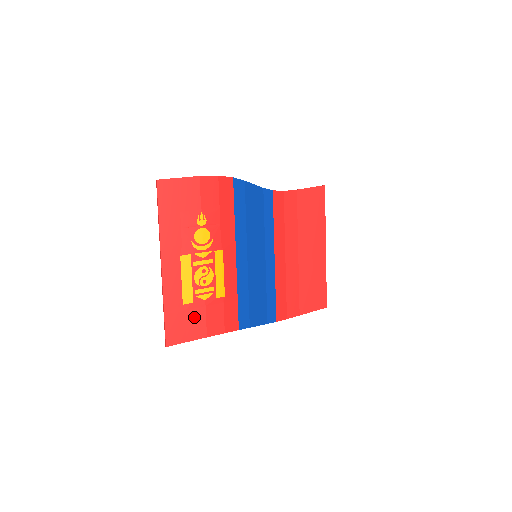
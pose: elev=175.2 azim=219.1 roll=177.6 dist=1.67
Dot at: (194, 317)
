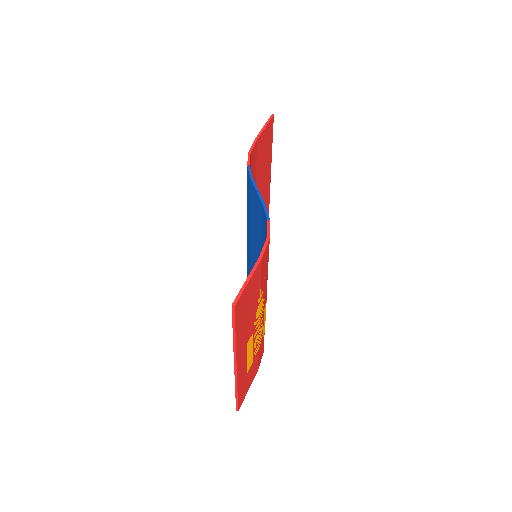
Dot at: (252, 371)
